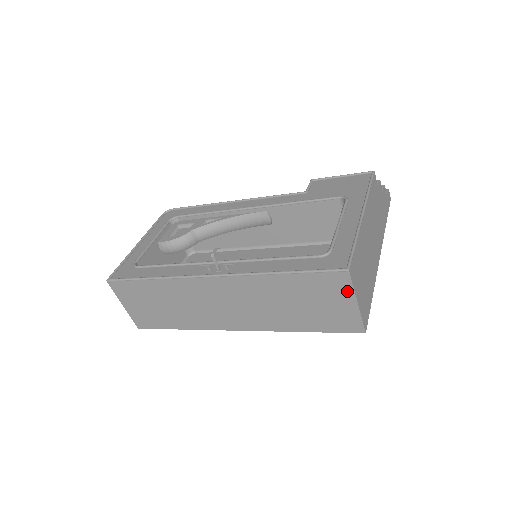
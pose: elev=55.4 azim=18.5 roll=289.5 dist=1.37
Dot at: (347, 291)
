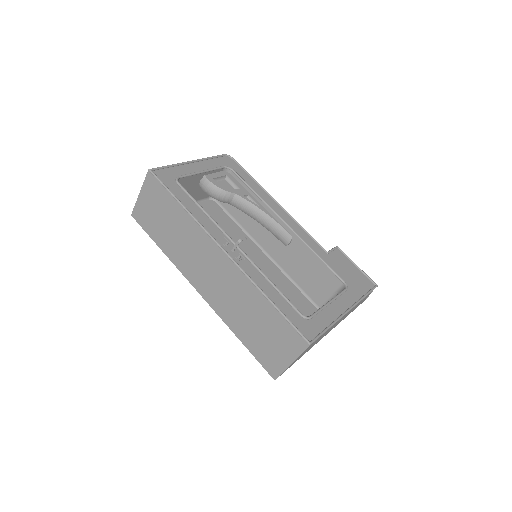
Dot at: (294, 352)
